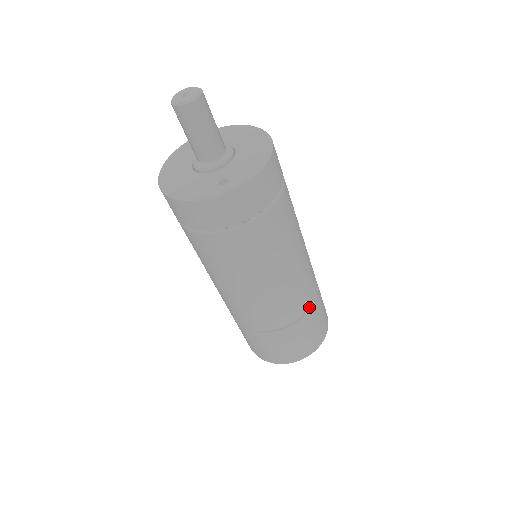
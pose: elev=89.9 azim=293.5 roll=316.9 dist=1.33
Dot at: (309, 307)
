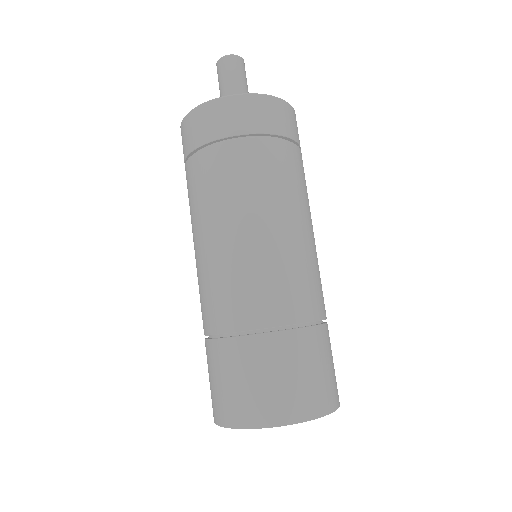
Dot at: (307, 320)
